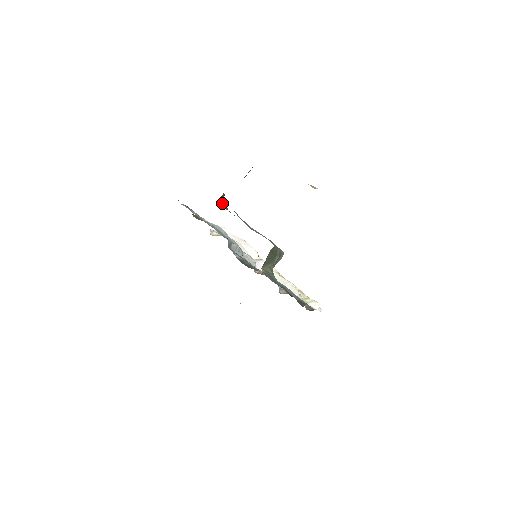
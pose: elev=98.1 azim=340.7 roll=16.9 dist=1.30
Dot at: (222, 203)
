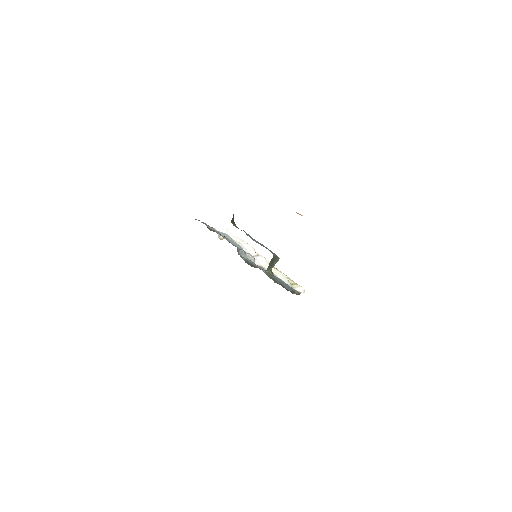
Dot at: (233, 223)
